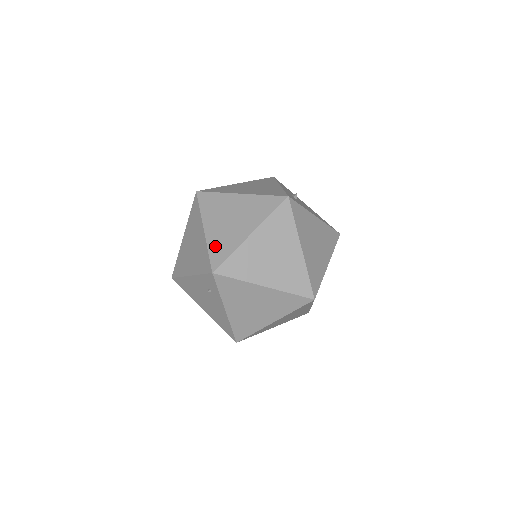
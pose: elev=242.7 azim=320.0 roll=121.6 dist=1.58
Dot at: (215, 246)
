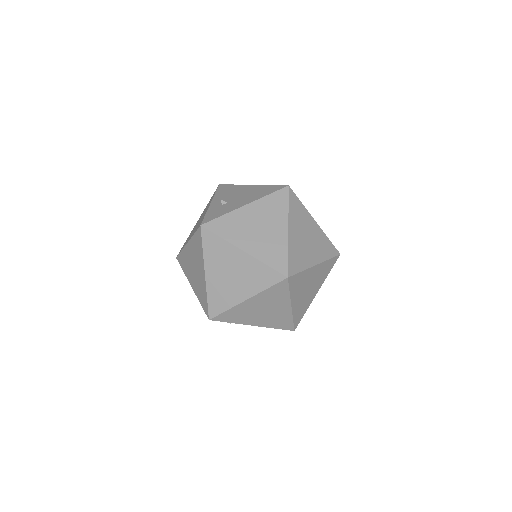
Dot at: (200, 297)
